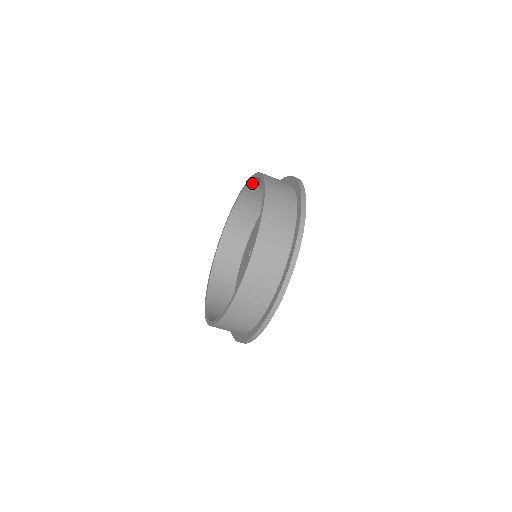
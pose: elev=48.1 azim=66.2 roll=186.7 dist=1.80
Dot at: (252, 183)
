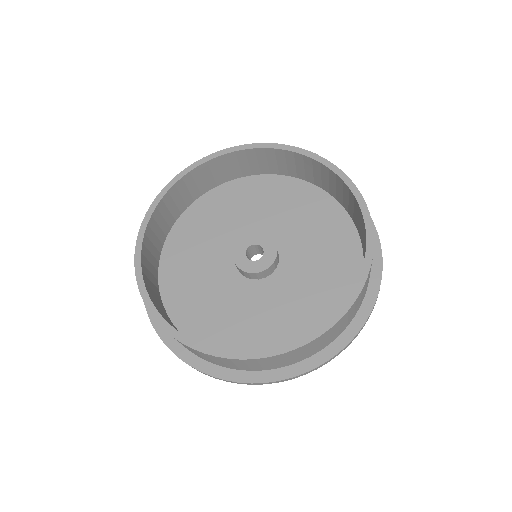
Dot at: (291, 154)
